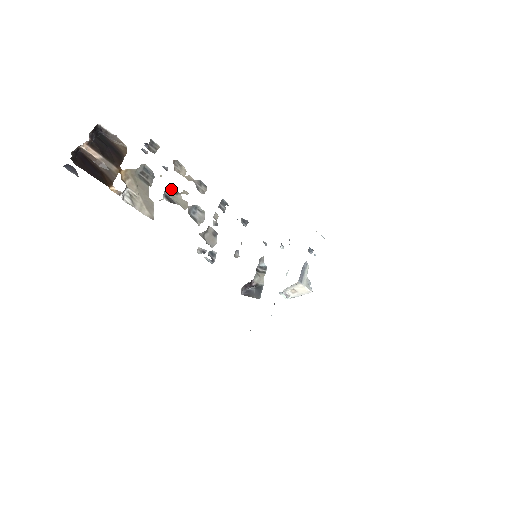
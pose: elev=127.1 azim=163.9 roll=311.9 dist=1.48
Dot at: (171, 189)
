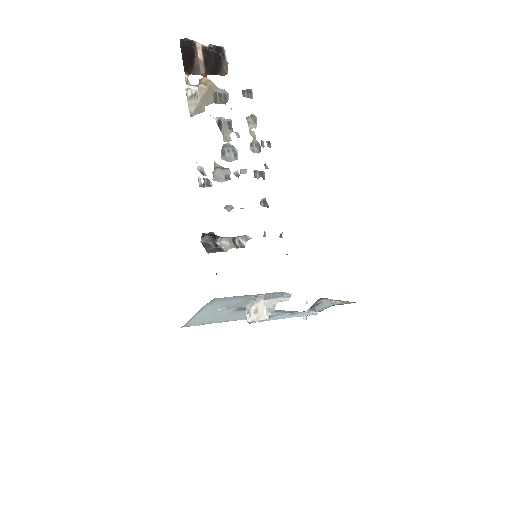
Dot at: (229, 122)
